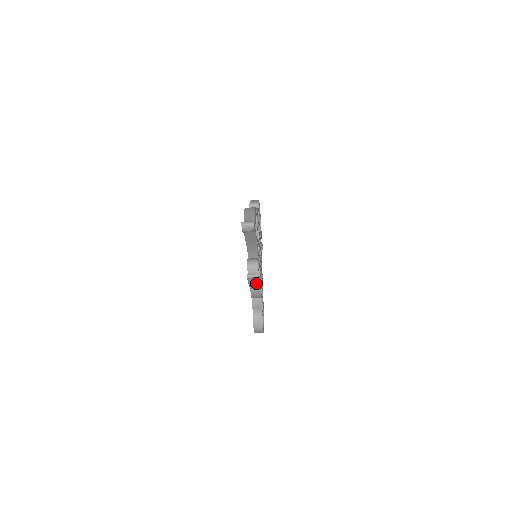
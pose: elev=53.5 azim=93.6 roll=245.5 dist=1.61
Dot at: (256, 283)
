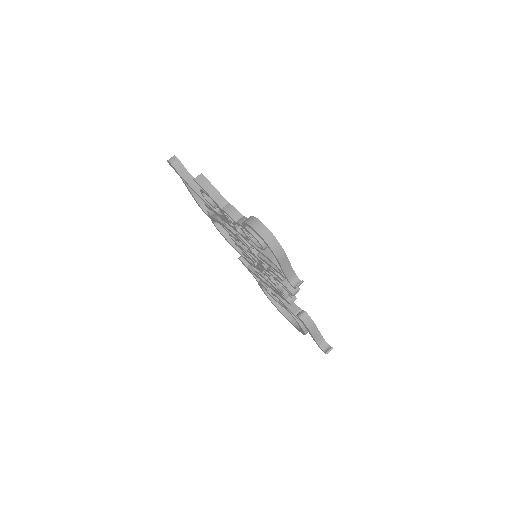
Dot at: (210, 187)
